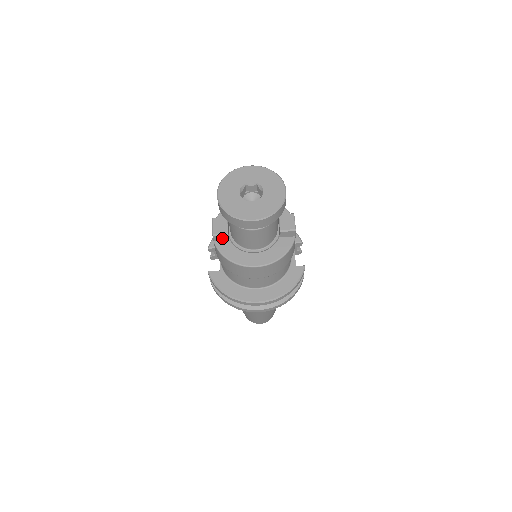
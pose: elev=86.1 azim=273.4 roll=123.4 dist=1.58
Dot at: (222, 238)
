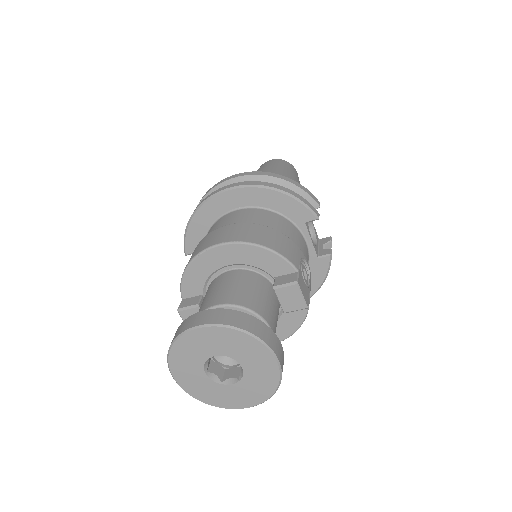
Dot at: occluded
